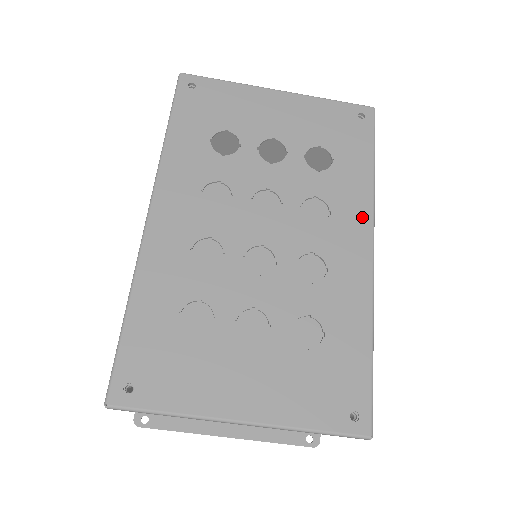
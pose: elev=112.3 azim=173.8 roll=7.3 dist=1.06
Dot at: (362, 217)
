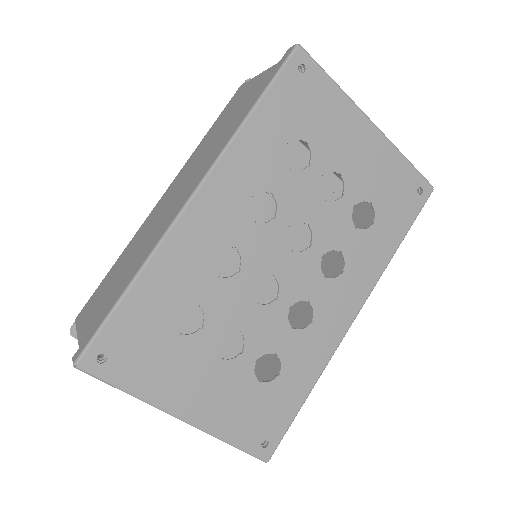
Dot at: (363, 288)
